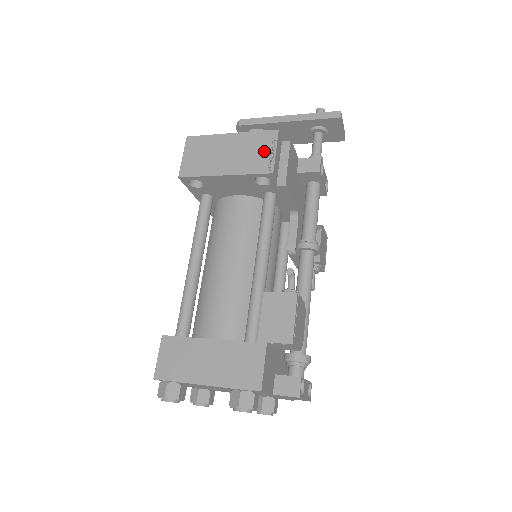
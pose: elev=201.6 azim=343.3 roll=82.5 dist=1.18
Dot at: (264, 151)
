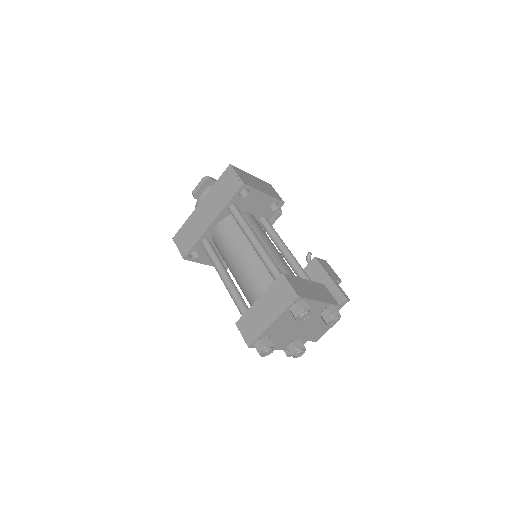
Dot at: (273, 191)
